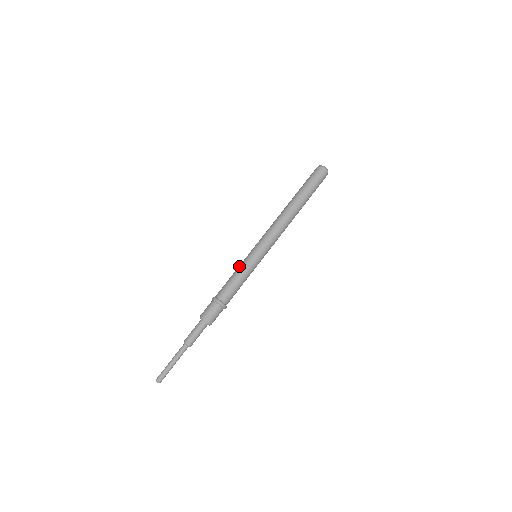
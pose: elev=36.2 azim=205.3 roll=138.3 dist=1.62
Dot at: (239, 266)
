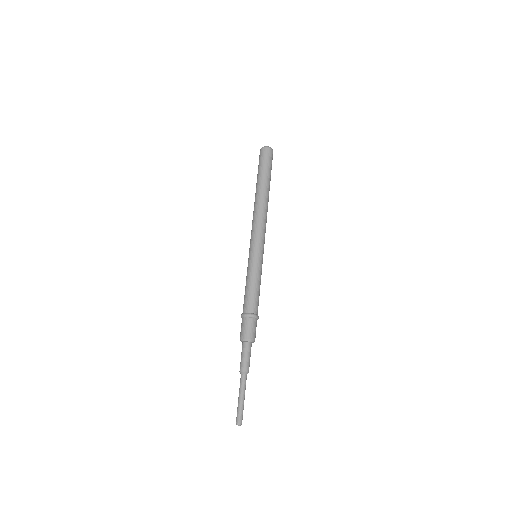
Dot at: occluded
